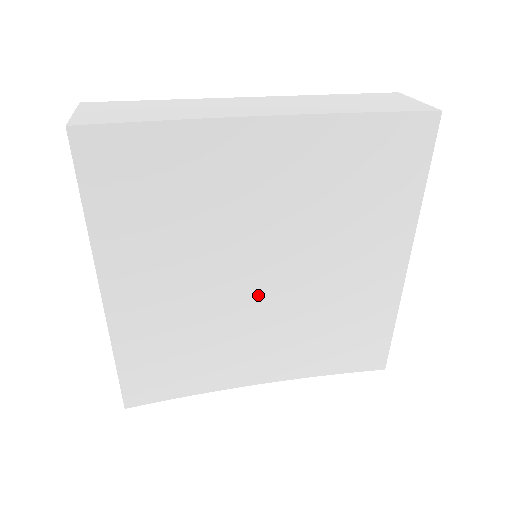
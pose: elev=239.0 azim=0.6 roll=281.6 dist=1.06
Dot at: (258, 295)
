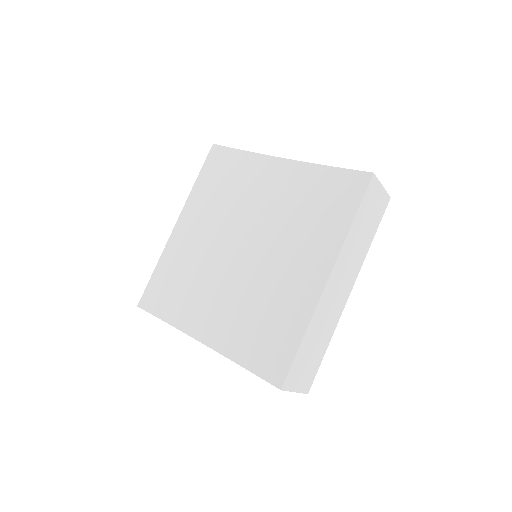
Dot at: (235, 263)
